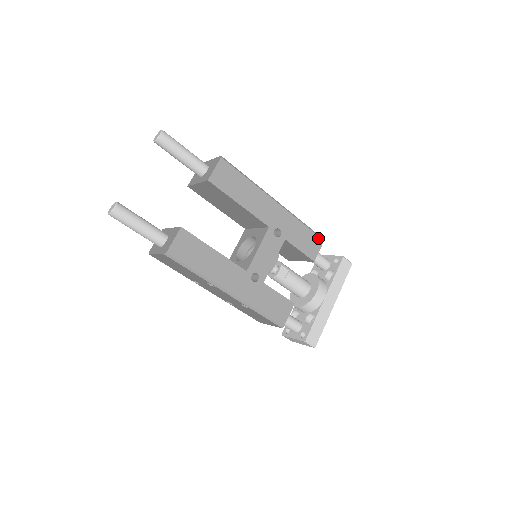
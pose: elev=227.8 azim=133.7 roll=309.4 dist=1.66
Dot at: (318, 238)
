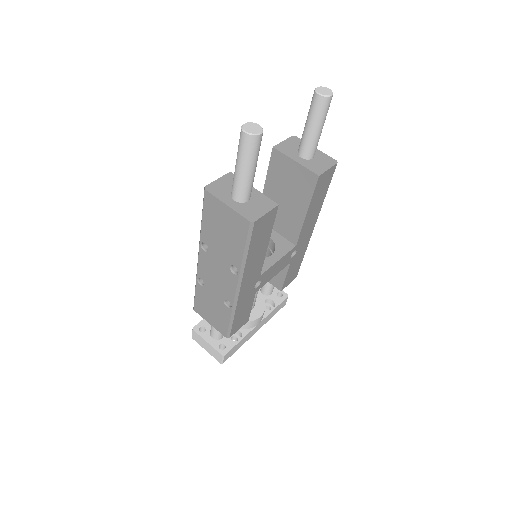
Dot at: (297, 273)
